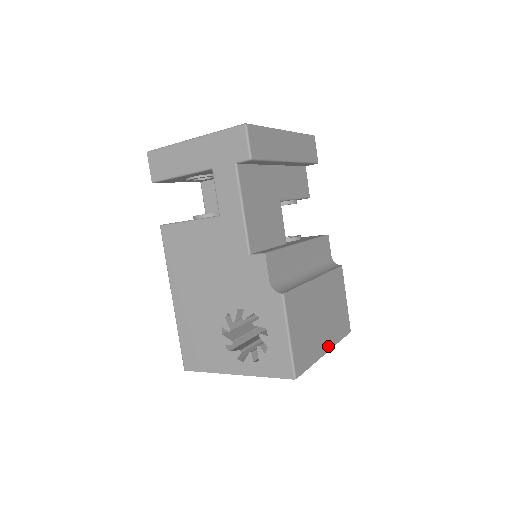
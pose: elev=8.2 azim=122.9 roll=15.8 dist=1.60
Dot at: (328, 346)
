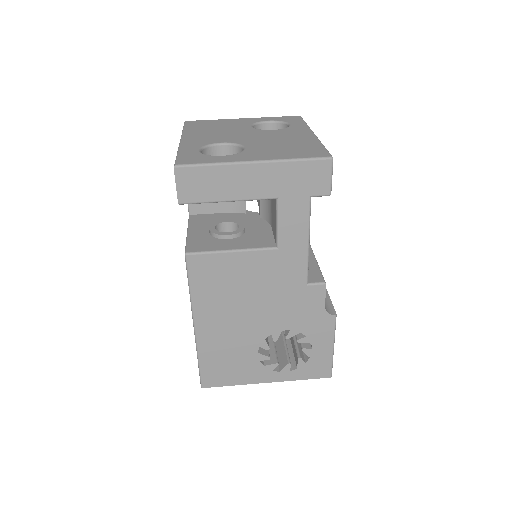
Dot at: occluded
